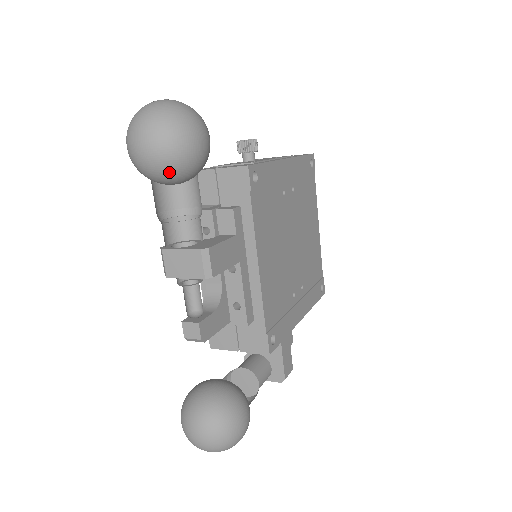
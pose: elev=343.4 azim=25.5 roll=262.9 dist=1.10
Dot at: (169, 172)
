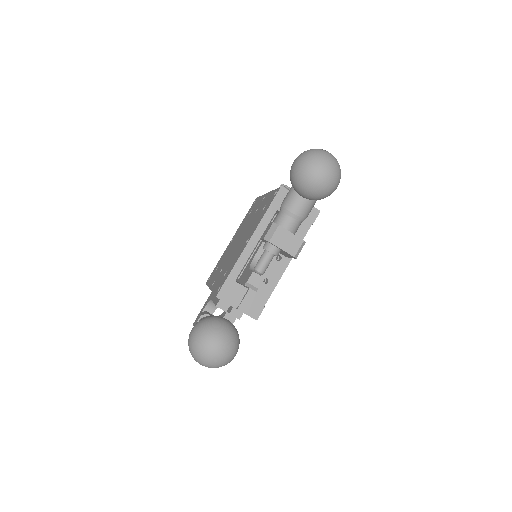
Dot at: (320, 192)
